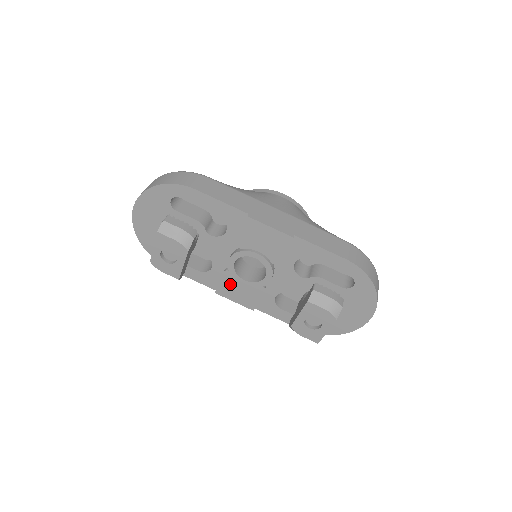
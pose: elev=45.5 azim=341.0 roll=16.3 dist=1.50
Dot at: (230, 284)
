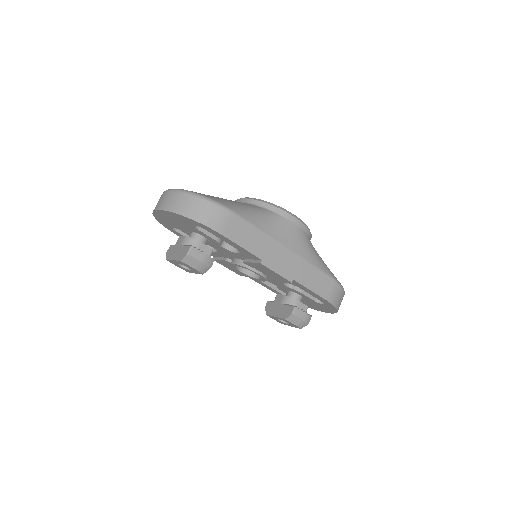
Dot at: (228, 264)
